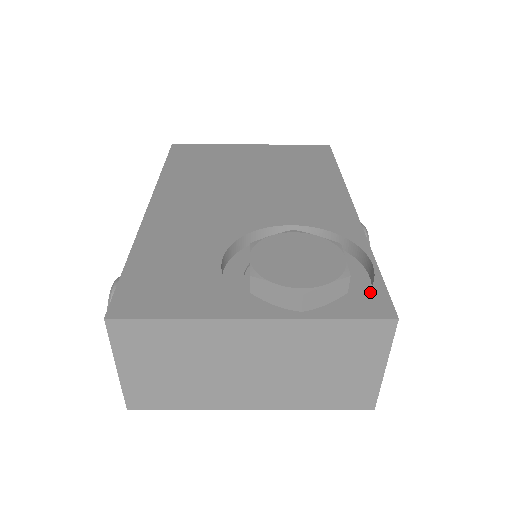
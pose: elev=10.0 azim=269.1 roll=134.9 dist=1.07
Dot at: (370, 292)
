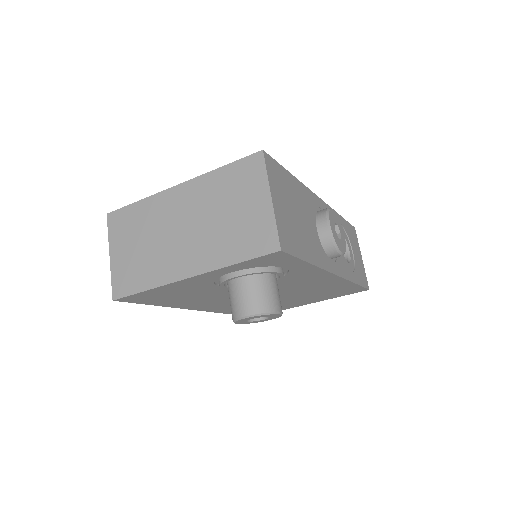
Dot at: occluded
